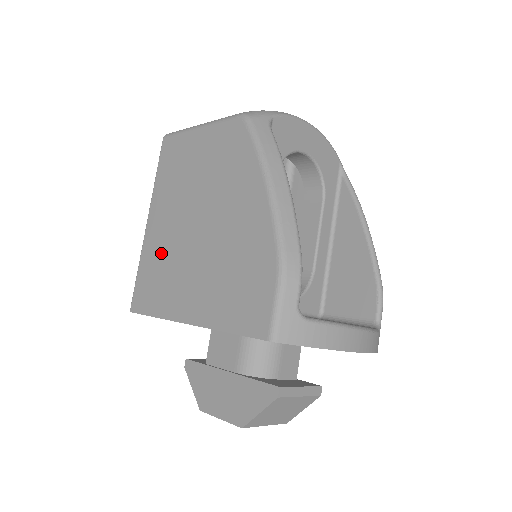
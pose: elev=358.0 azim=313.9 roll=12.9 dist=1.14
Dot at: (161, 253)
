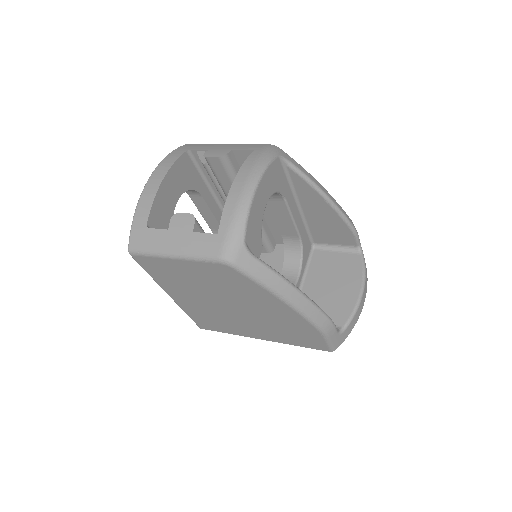
Dot at: (204, 312)
